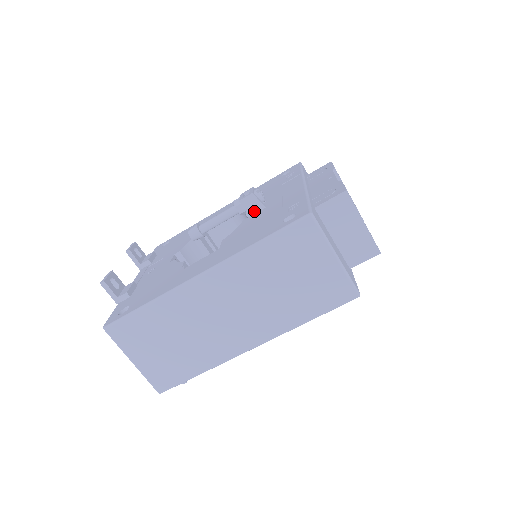
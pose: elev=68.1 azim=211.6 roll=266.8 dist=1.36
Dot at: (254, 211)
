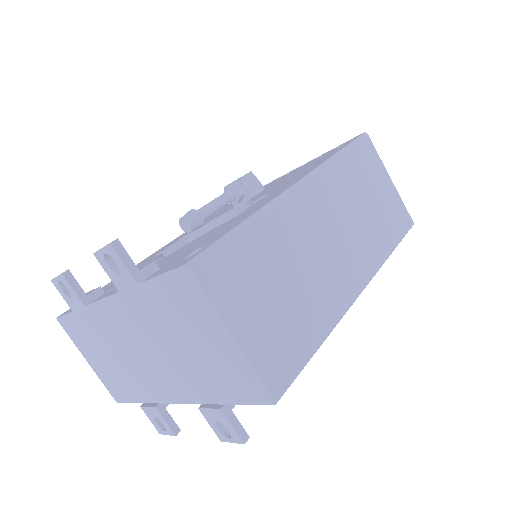
Dot at: (256, 191)
